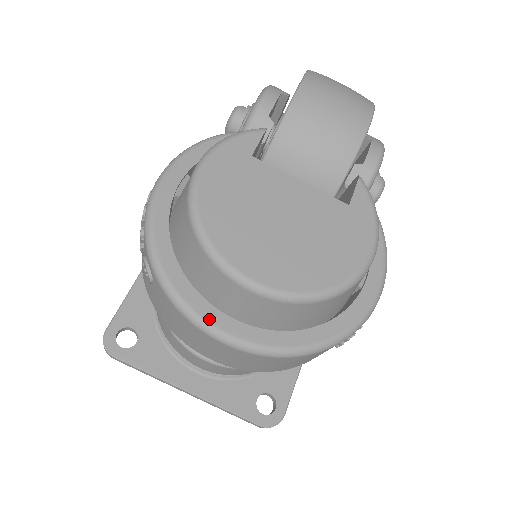
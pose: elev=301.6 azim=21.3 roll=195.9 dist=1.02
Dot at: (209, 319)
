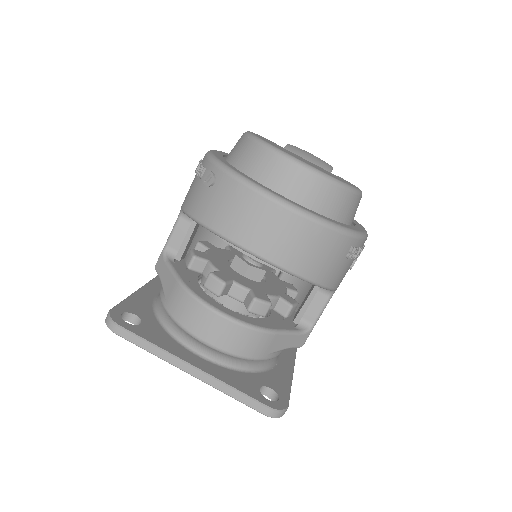
Dot at: (267, 189)
